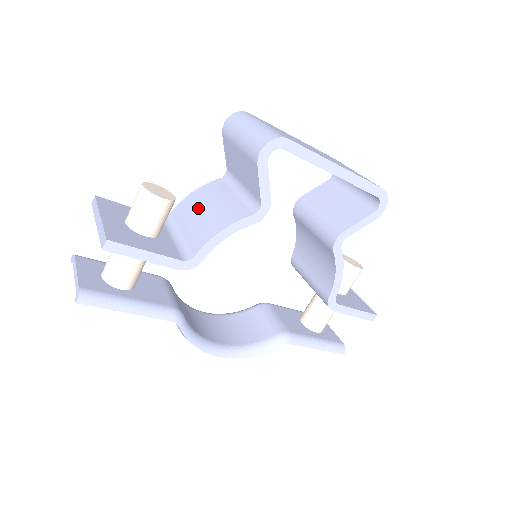
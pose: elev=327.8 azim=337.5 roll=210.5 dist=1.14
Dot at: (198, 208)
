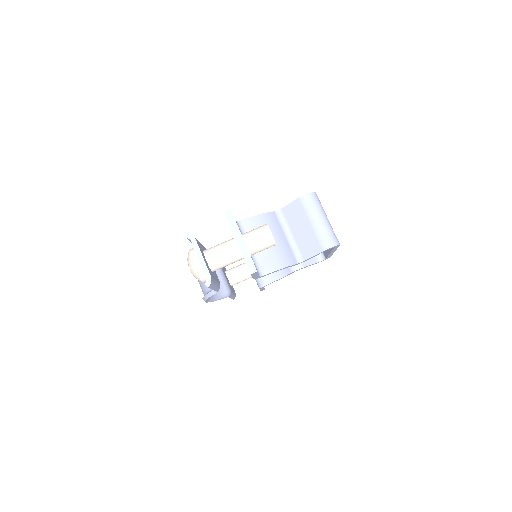
Dot at: occluded
